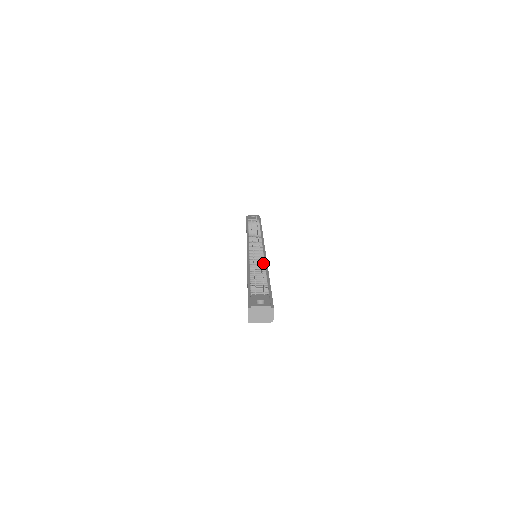
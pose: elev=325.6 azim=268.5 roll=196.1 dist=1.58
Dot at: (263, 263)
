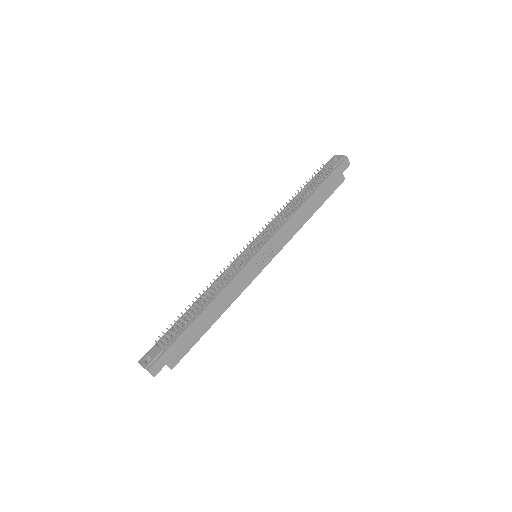
Dot at: (220, 288)
